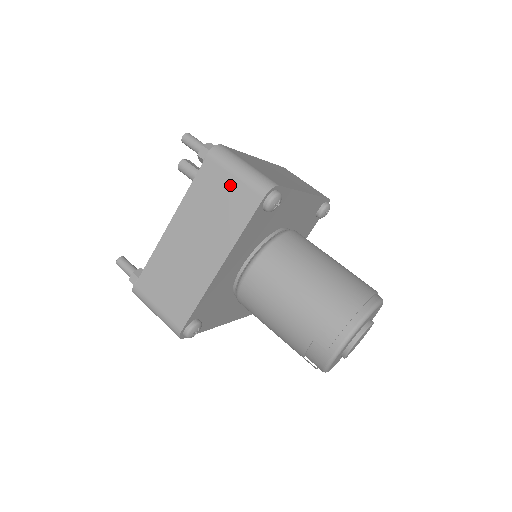
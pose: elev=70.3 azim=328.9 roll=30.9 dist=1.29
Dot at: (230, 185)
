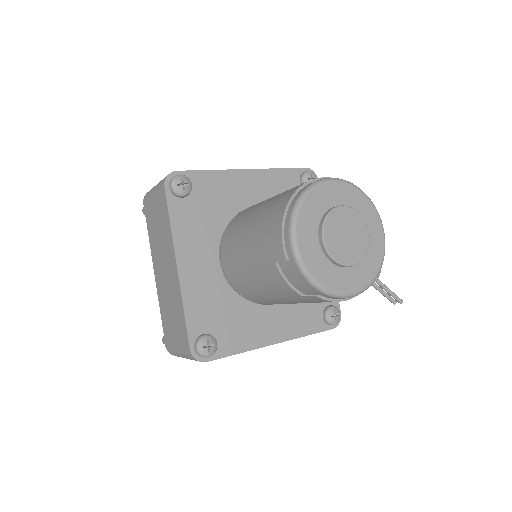
Dot at: (155, 204)
